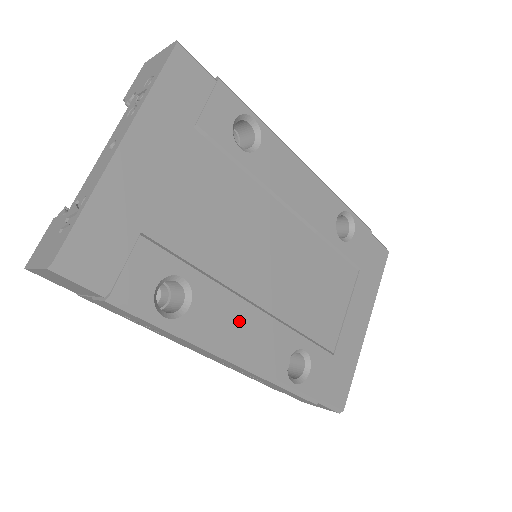
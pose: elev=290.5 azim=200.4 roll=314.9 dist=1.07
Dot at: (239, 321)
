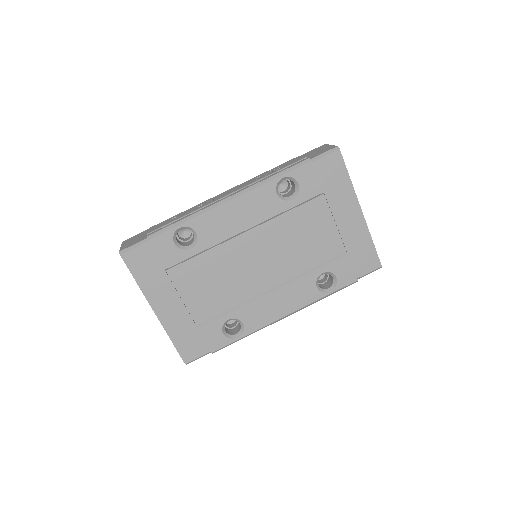
Dot at: (271, 304)
